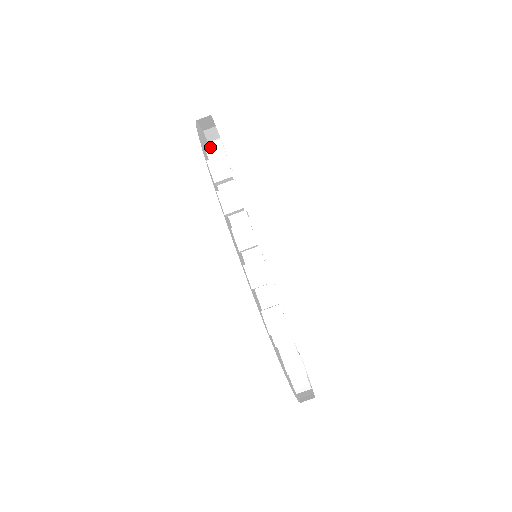
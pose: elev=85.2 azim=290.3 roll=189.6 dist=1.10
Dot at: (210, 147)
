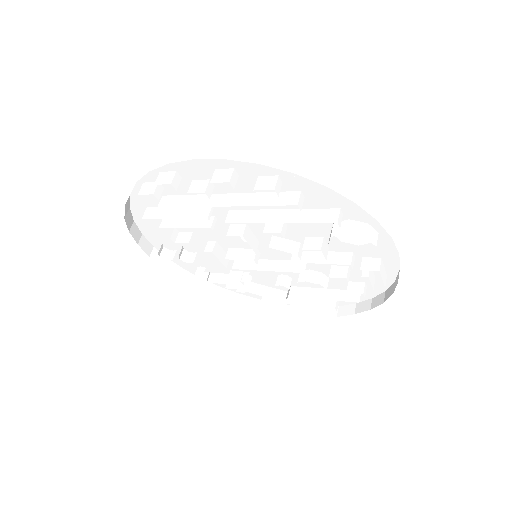
Dot at: (144, 215)
